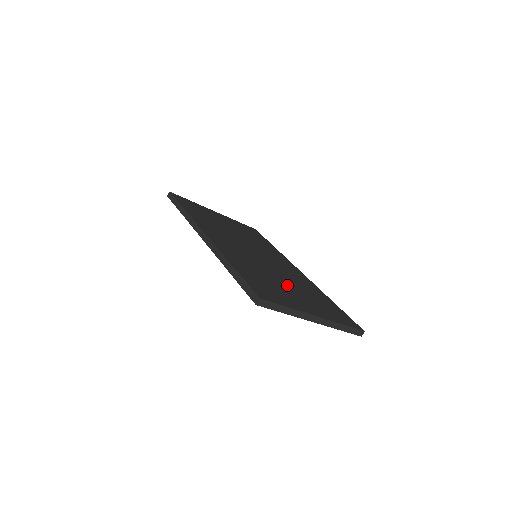
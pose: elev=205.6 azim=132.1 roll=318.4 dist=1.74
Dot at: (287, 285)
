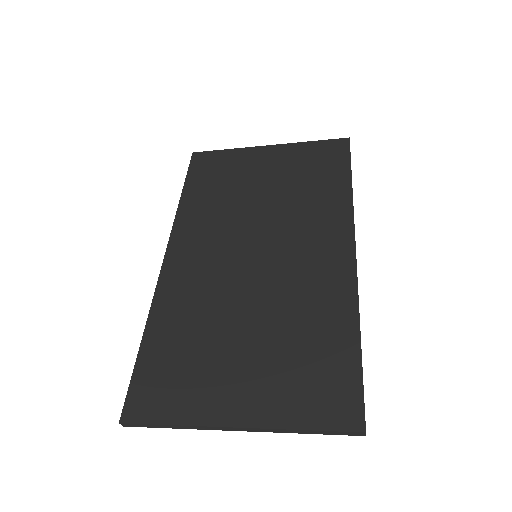
Dot at: (244, 338)
